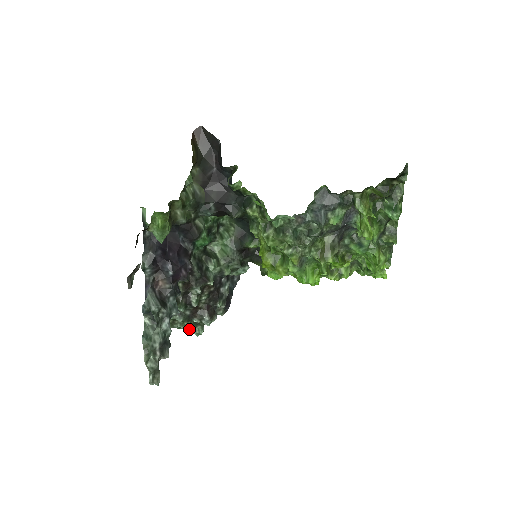
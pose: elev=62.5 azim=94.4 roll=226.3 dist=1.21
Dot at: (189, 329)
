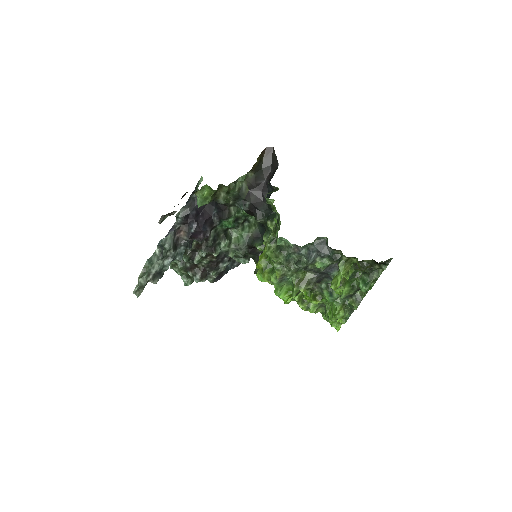
Dot at: (182, 277)
